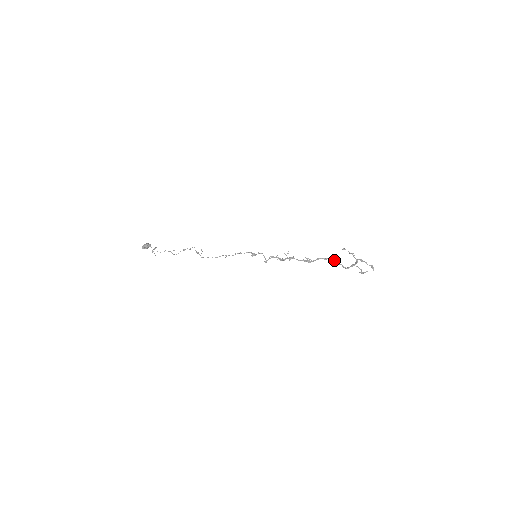
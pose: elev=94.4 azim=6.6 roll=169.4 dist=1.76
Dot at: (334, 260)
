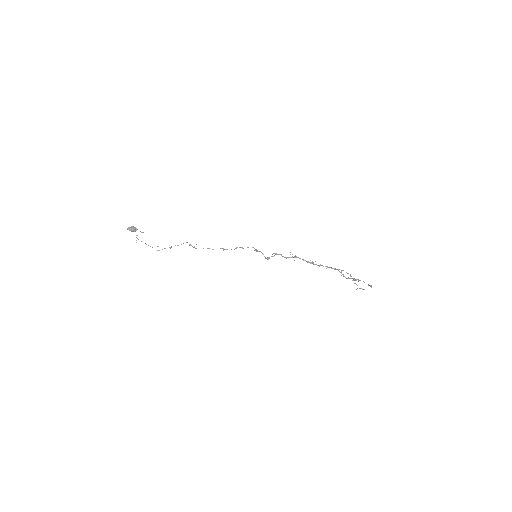
Dot at: (336, 269)
